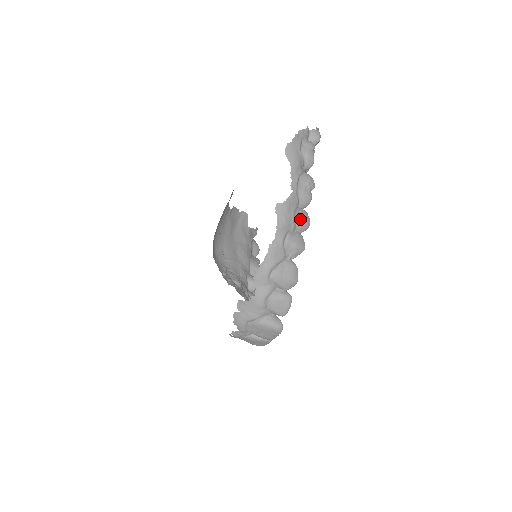
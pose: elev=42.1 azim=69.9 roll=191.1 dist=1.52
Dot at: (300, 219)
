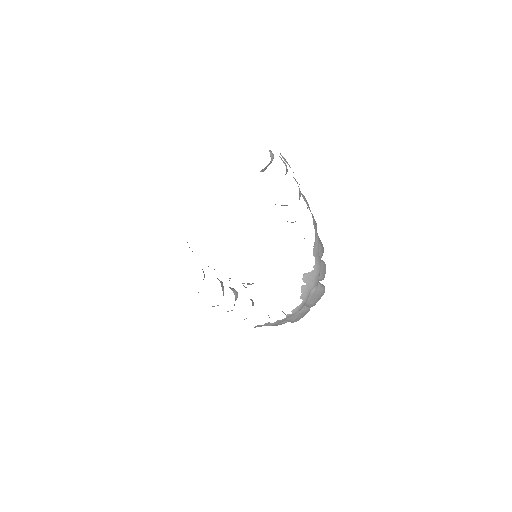
Dot at: occluded
